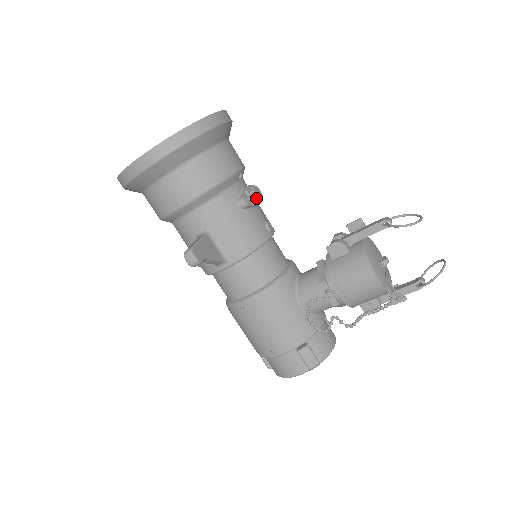
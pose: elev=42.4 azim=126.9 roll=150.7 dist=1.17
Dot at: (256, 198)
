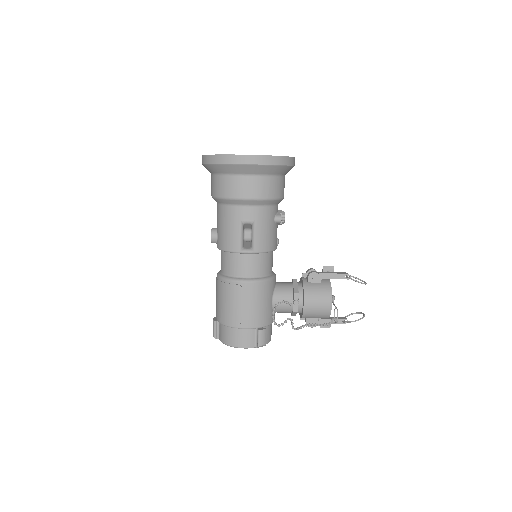
Dot at: occluded
